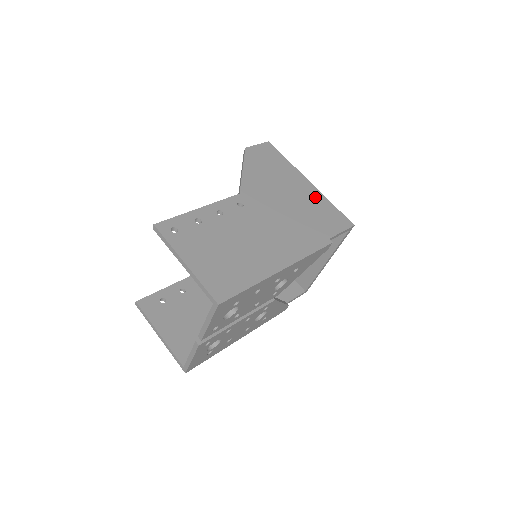
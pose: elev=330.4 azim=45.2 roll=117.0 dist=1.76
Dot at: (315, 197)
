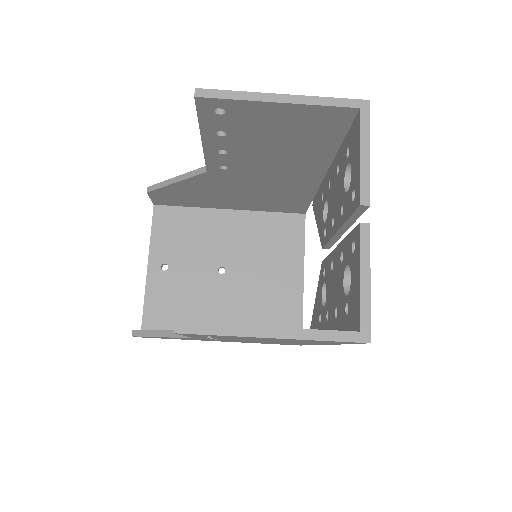
Dot at: occluded
